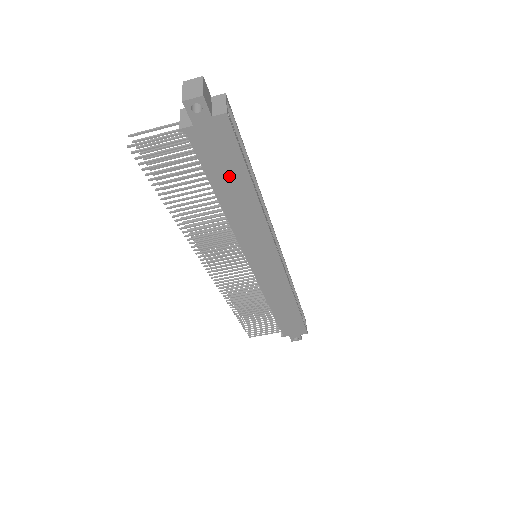
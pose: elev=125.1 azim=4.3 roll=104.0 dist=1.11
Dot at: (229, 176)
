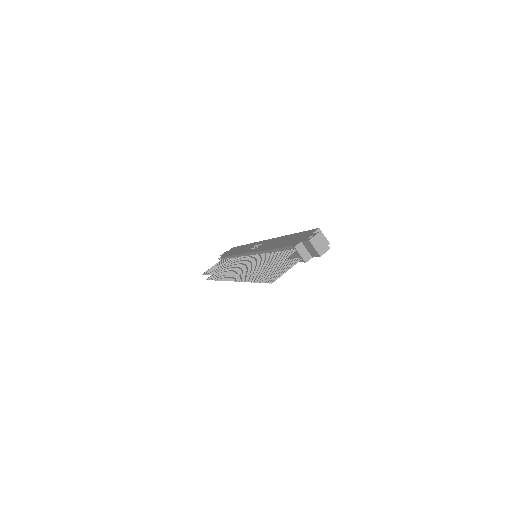
Dot at: occluded
